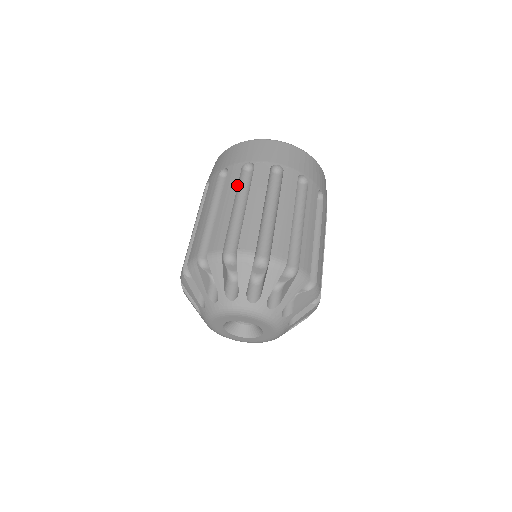
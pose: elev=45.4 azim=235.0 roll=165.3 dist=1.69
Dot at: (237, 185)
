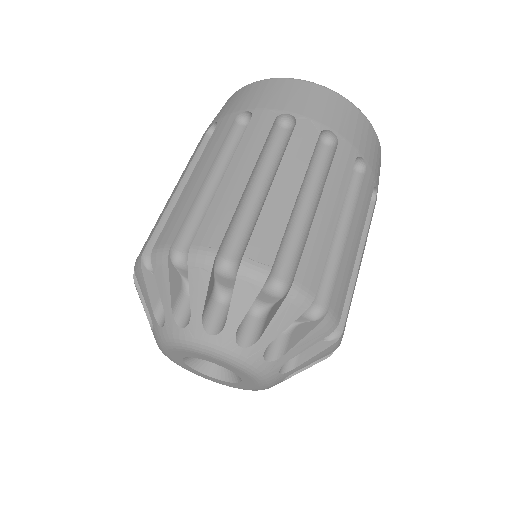
Dot at: (263, 145)
